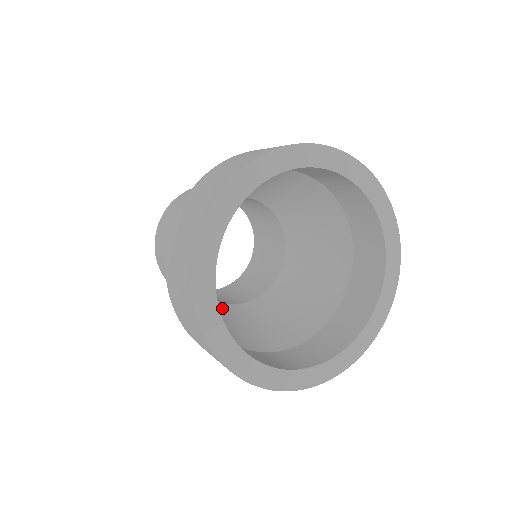
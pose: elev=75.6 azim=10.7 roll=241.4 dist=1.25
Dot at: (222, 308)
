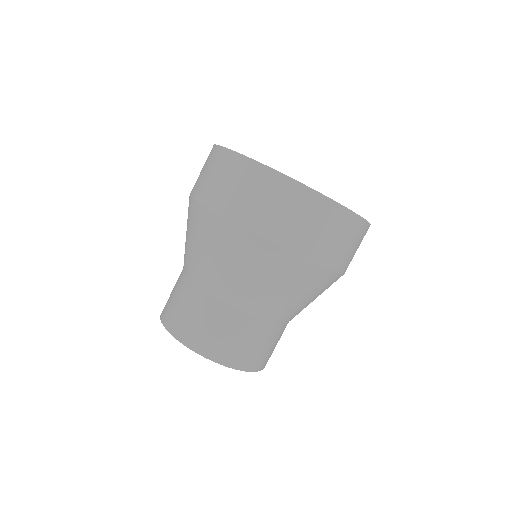
Dot at: occluded
